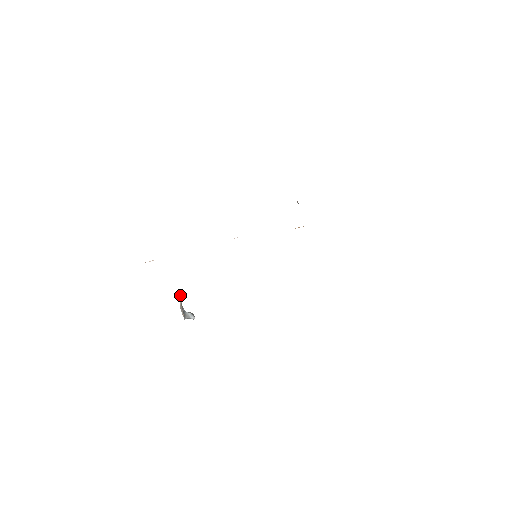
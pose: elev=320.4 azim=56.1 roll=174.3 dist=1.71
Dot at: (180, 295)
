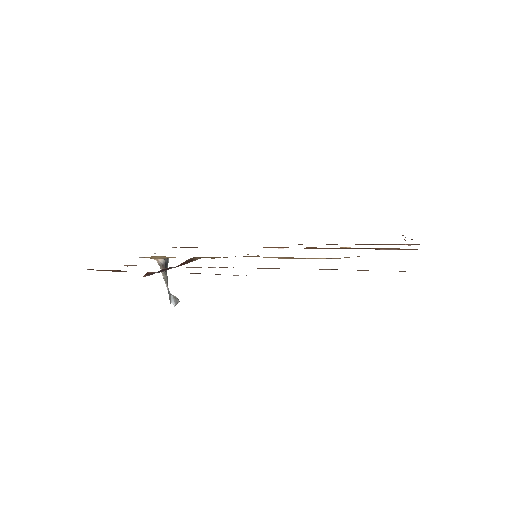
Dot at: (161, 265)
